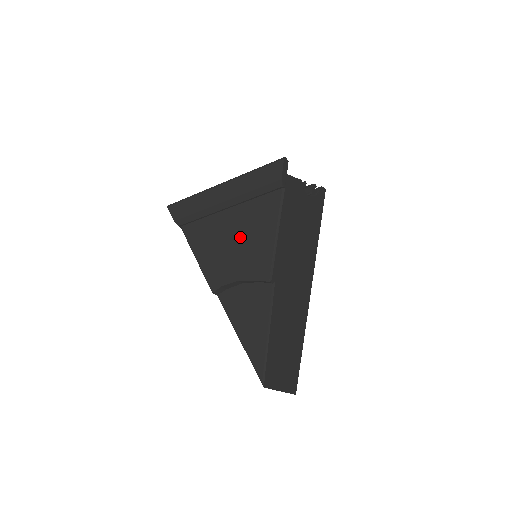
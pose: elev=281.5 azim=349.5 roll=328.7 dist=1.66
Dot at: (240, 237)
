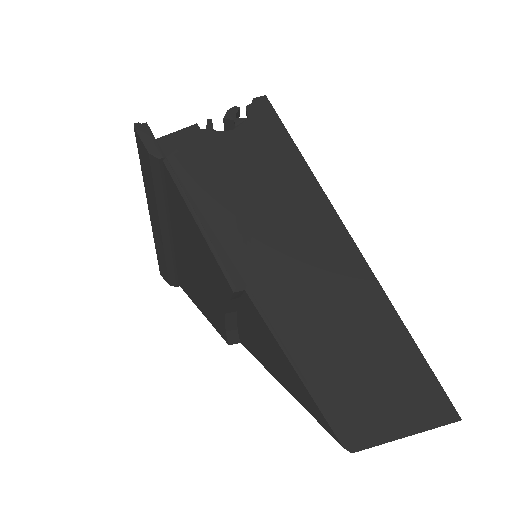
Dot at: (193, 257)
